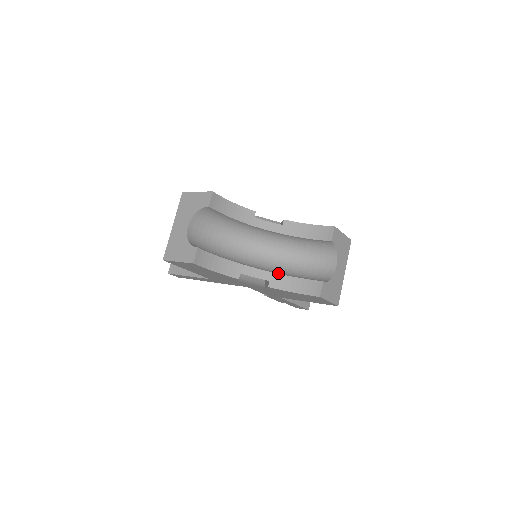
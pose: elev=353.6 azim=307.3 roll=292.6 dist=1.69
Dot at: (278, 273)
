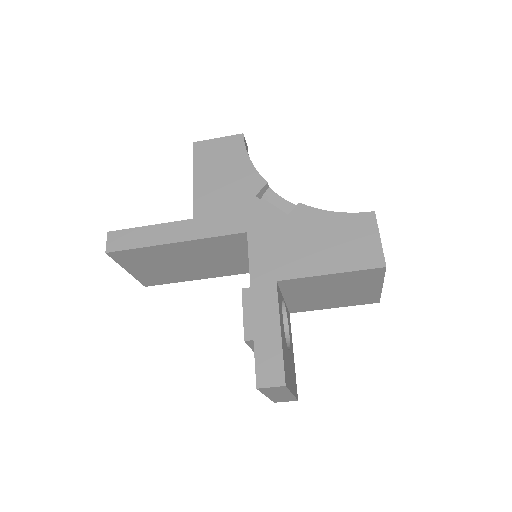
Dot at: occluded
